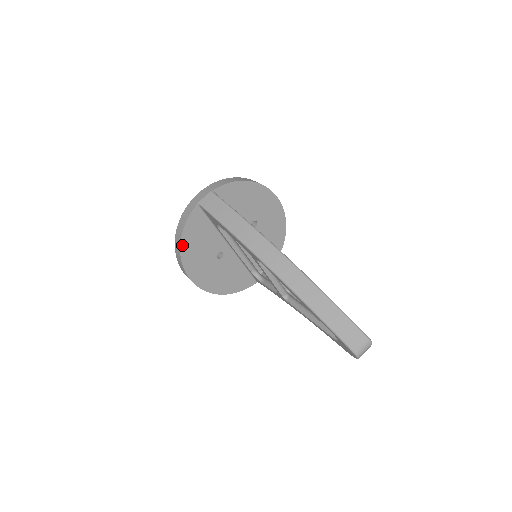
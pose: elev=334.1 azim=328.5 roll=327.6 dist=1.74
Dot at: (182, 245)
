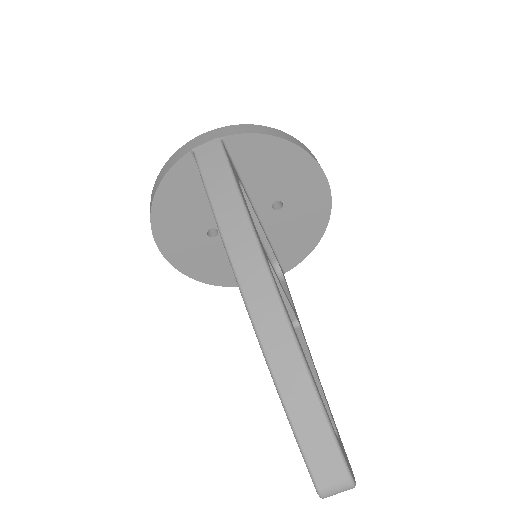
Dot at: (156, 202)
